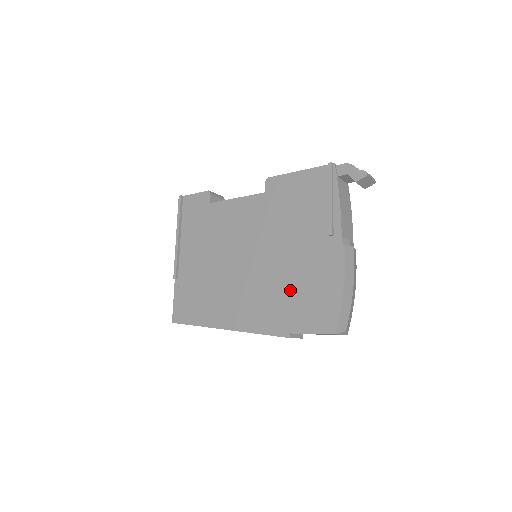
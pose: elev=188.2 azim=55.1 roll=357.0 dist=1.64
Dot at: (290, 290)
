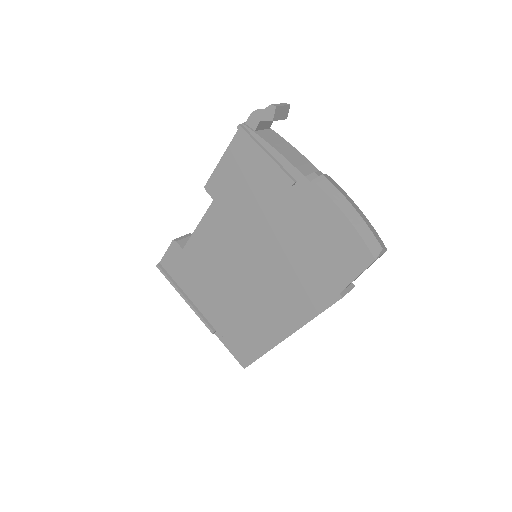
Dot at: (306, 258)
